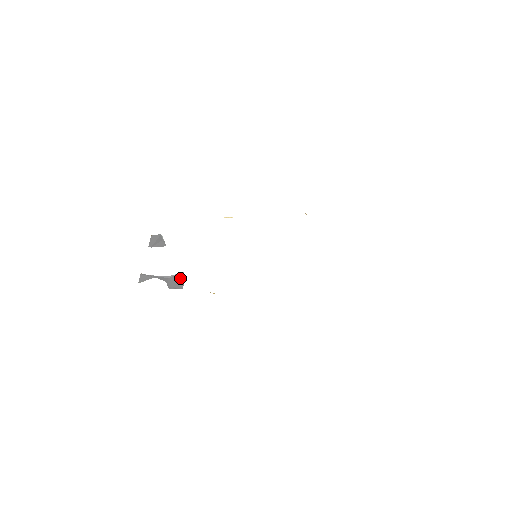
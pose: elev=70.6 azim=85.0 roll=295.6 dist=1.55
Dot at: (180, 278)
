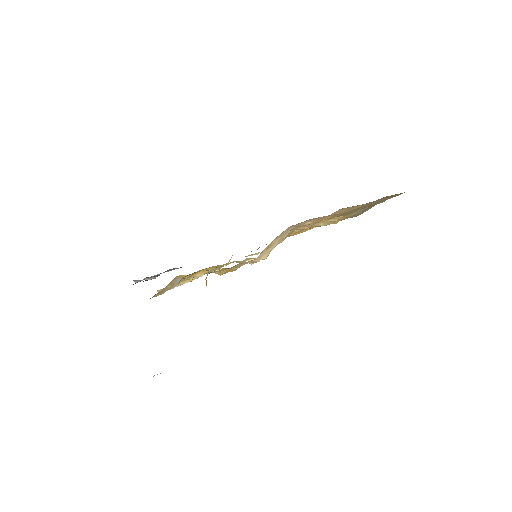
Dot at: occluded
